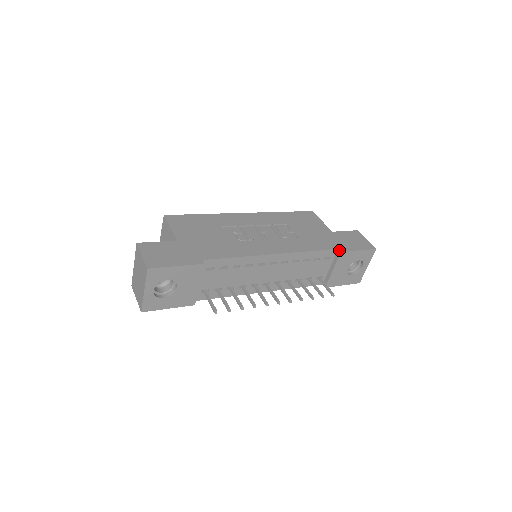
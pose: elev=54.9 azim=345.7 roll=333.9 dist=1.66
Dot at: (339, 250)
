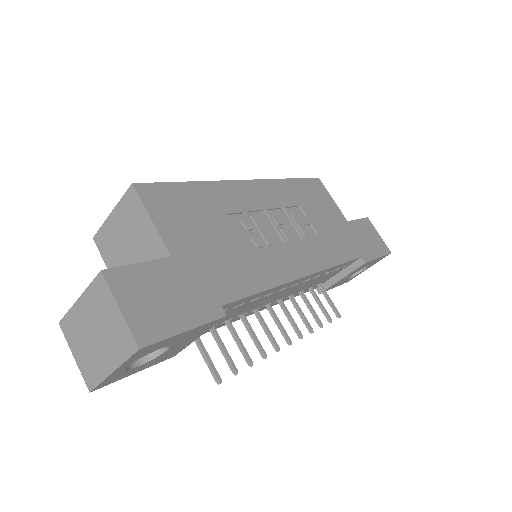
Dot at: (363, 259)
